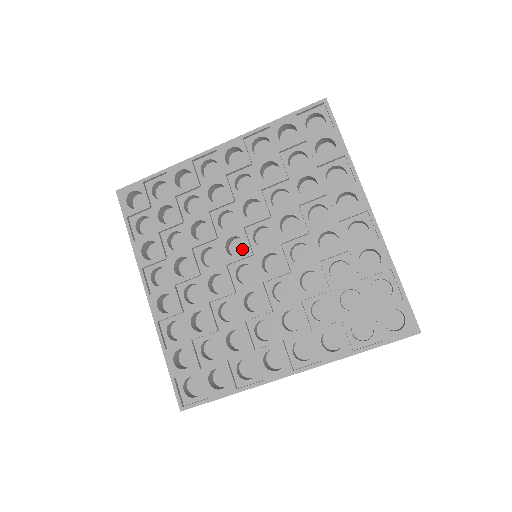
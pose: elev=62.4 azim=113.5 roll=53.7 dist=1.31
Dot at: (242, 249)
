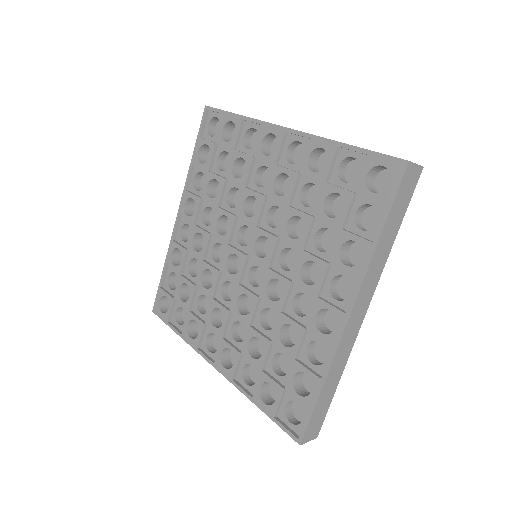
Dot at: occluded
